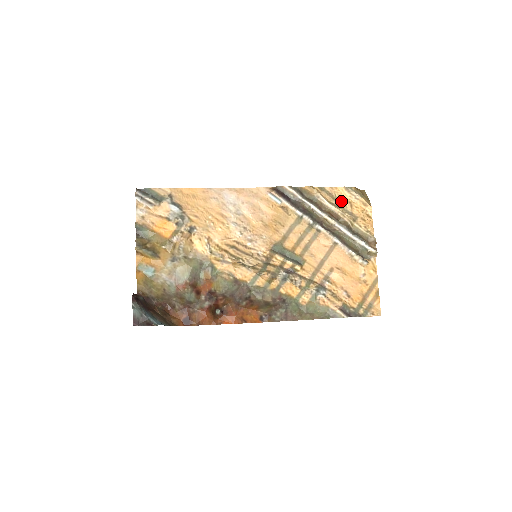
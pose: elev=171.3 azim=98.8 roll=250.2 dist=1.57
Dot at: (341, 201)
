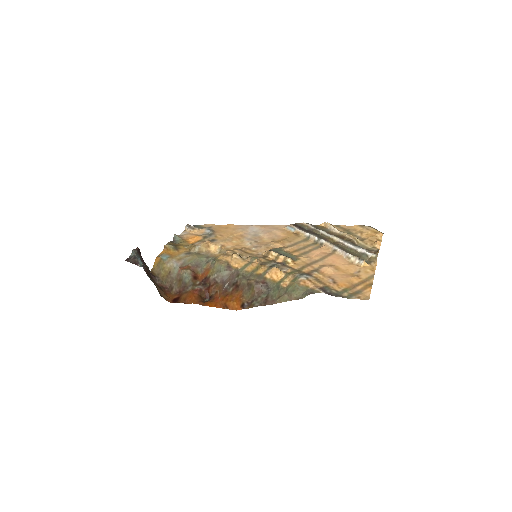
Dot at: (352, 231)
